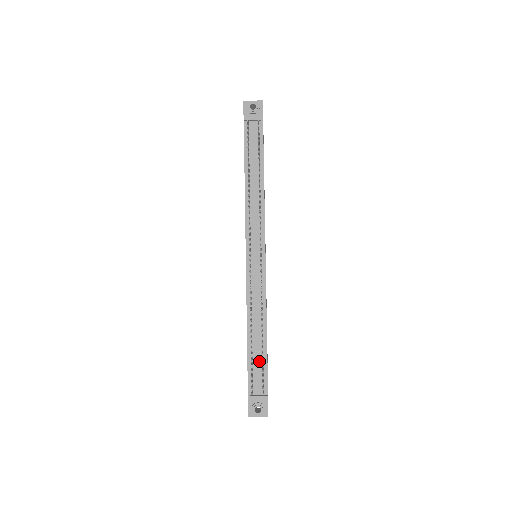
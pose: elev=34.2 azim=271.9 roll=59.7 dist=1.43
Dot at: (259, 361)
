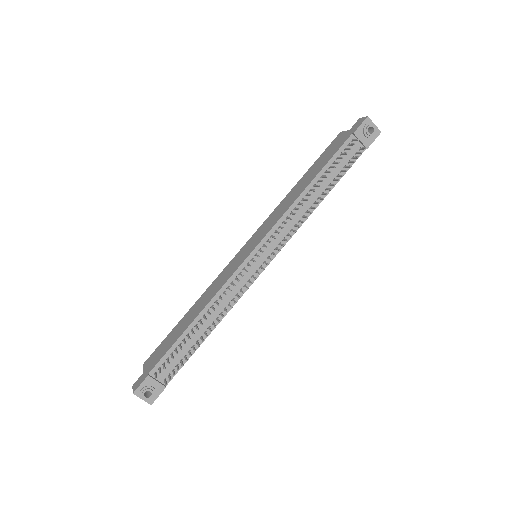
Dot at: (184, 351)
